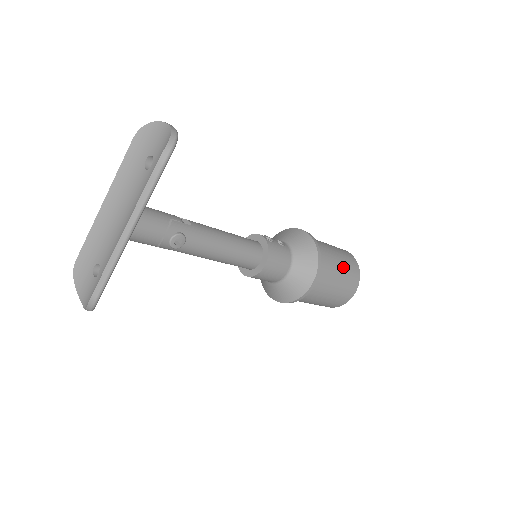
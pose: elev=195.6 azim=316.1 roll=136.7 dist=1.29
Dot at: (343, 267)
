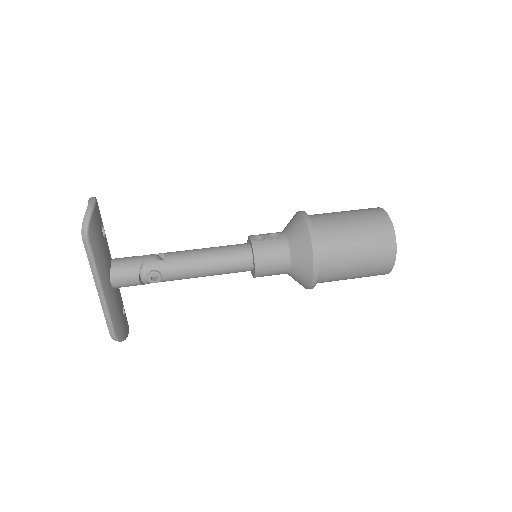
Dot at: (362, 237)
